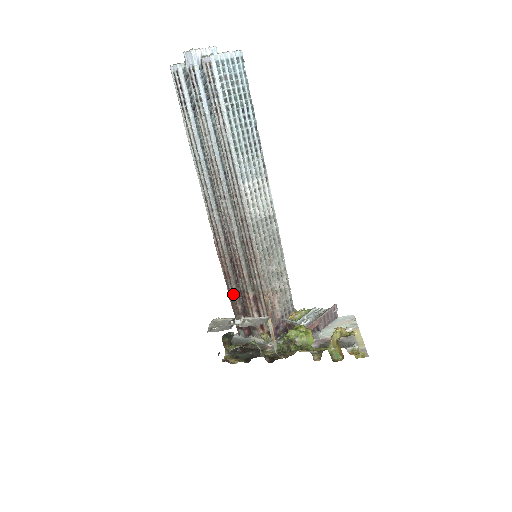
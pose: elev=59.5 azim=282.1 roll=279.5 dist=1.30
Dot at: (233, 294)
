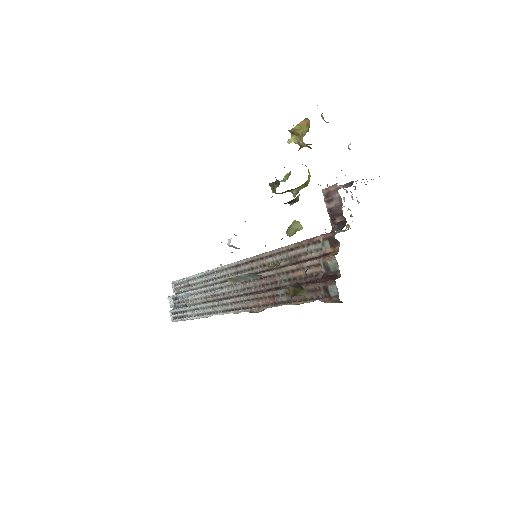
Dot at: (289, 295)
